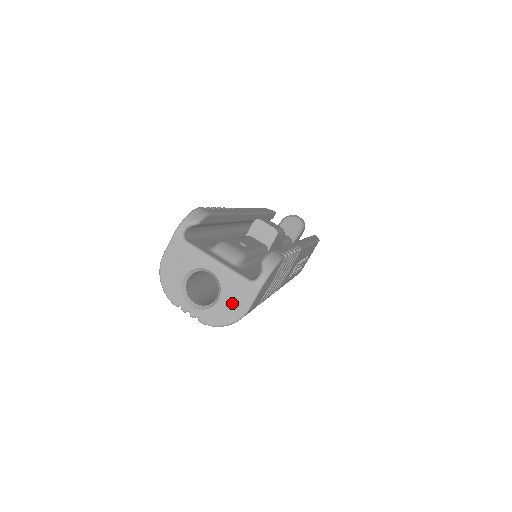
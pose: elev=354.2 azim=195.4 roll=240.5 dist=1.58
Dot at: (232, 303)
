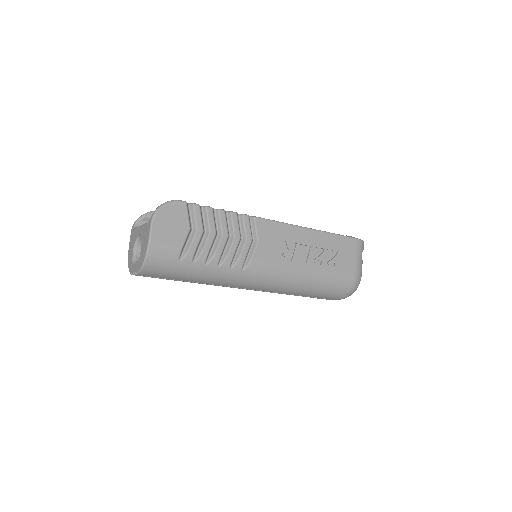
Dot at: (144, 244)
